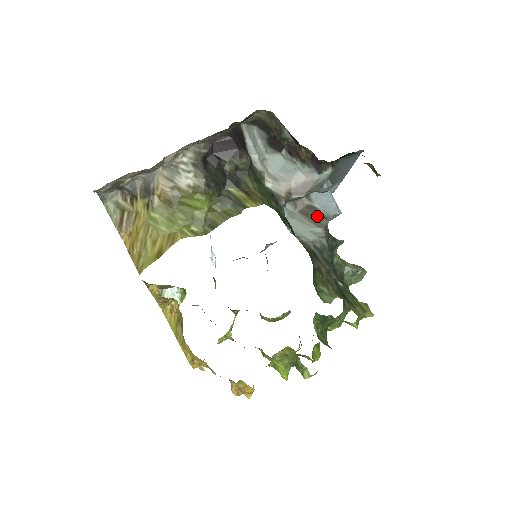
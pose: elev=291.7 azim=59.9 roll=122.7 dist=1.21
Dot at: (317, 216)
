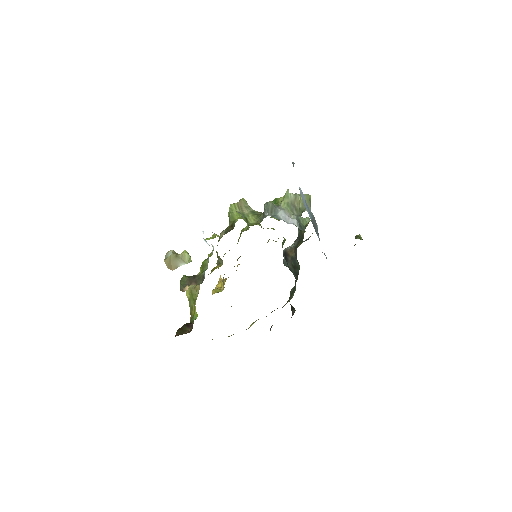
Dot at: occluded
